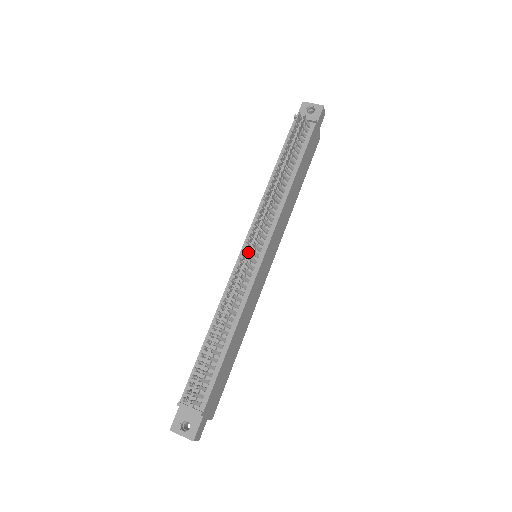
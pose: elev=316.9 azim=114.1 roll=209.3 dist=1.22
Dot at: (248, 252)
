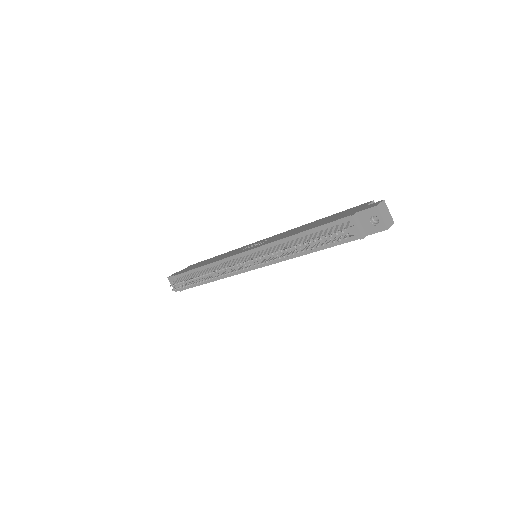
Dot at: occluded
